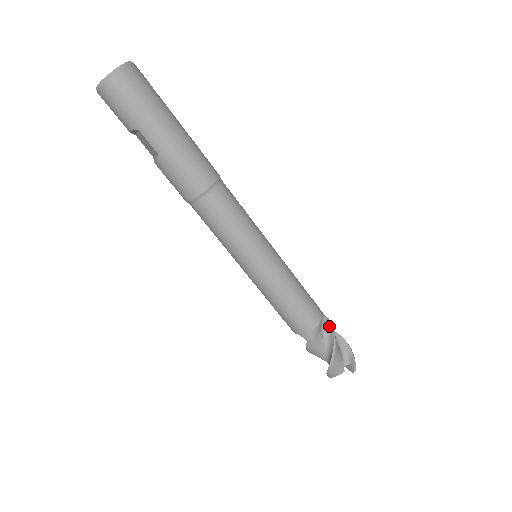
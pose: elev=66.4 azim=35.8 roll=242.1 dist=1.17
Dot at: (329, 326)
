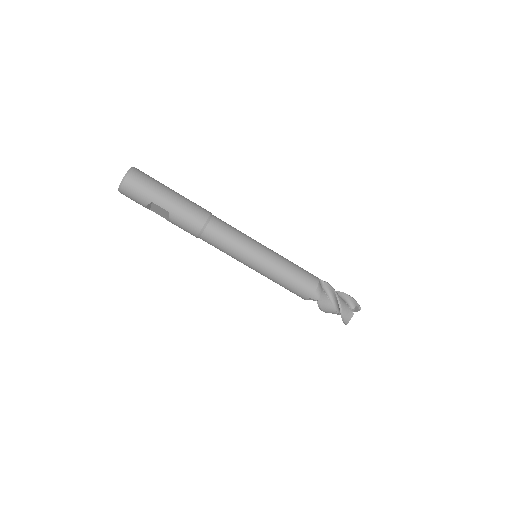
Dot at: (327, 285)
